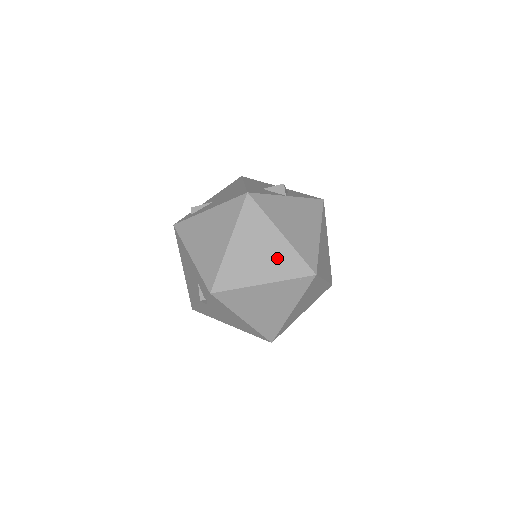
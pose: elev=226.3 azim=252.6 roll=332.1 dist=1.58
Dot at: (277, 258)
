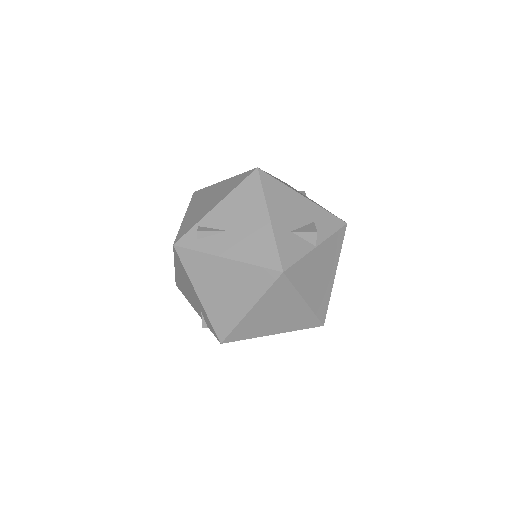
Dot at: (293, 318)
